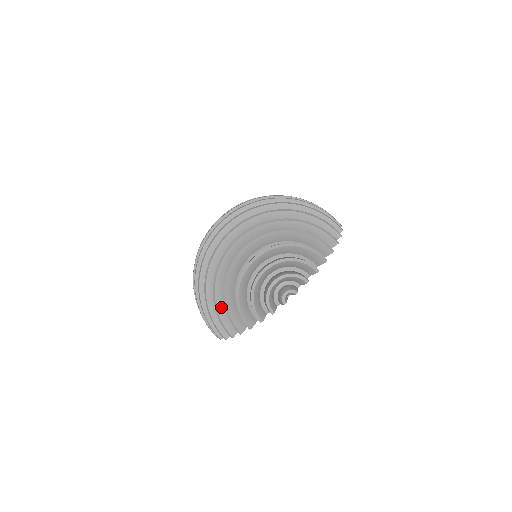
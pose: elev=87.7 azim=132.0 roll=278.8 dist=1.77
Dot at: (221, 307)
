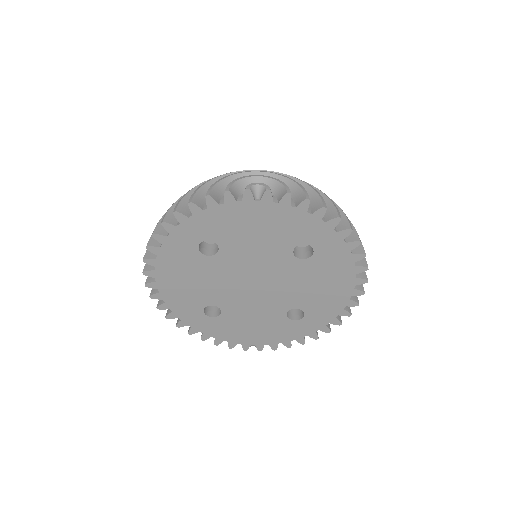
Dot at: occluded
